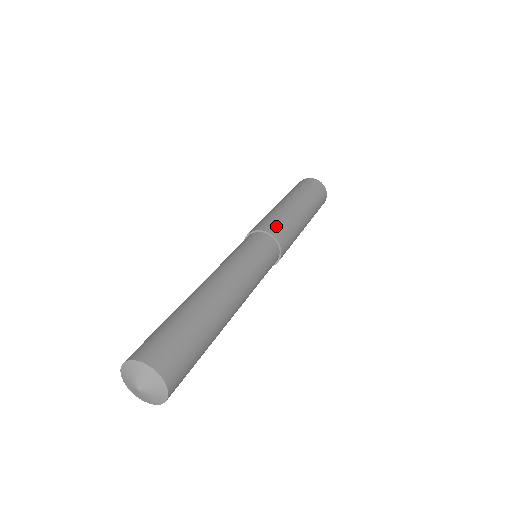
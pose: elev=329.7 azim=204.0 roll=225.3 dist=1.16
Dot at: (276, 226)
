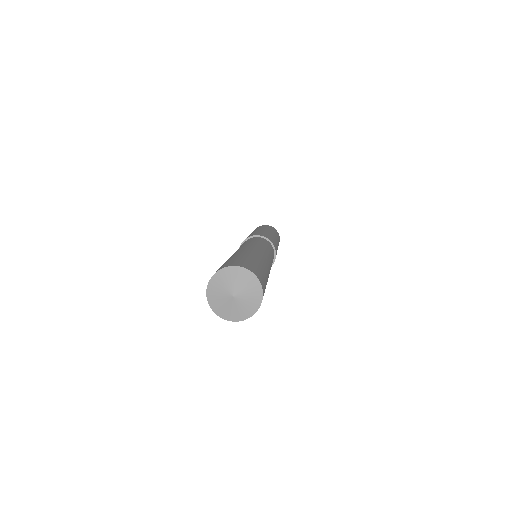
Dot at: (248, 236)
